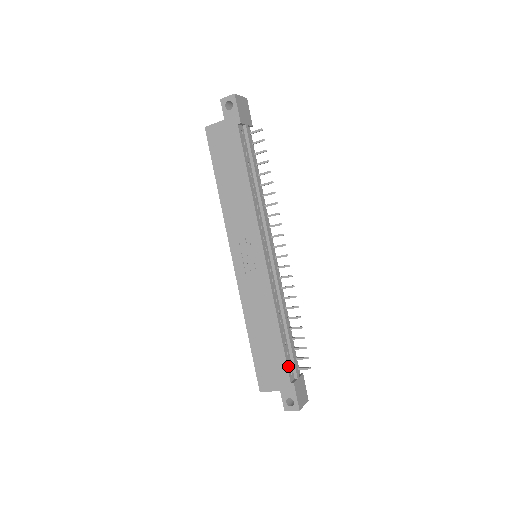
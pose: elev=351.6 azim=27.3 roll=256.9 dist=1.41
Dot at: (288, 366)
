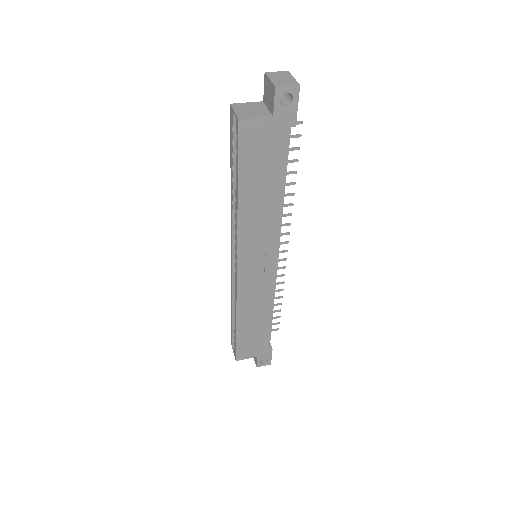
Dot at: (270, 339)
